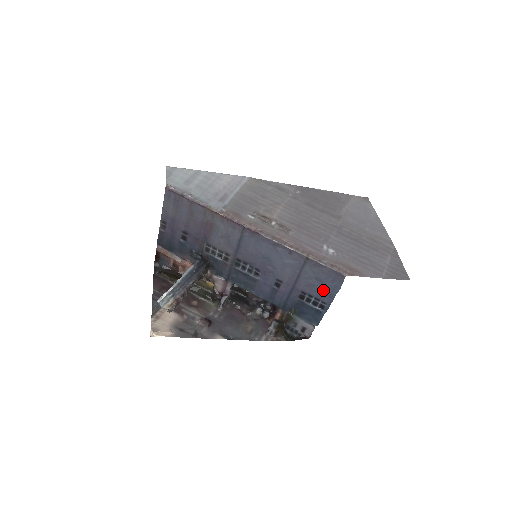
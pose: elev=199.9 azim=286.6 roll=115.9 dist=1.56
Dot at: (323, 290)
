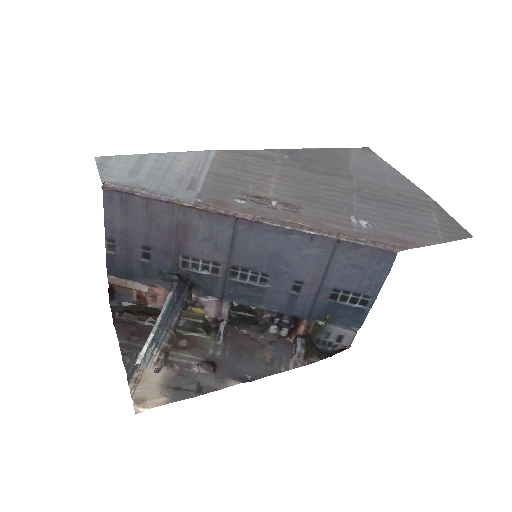
Dot at: (364, 280)
